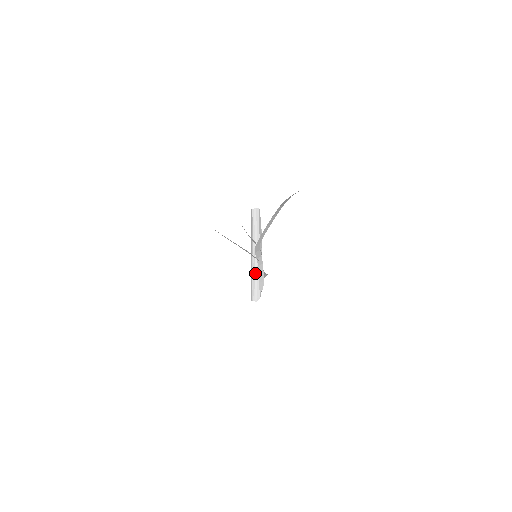
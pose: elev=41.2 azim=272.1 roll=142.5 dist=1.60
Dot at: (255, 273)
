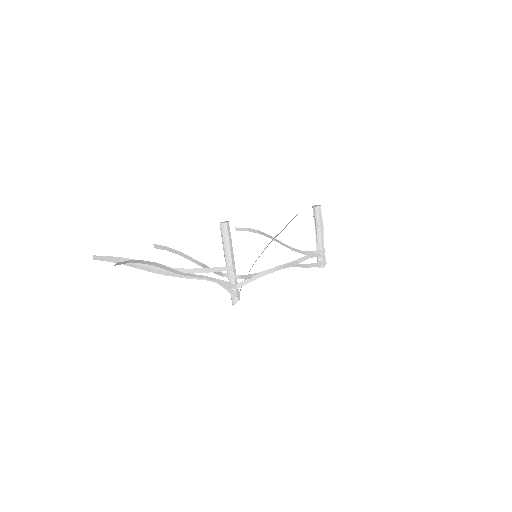
Dot at: (229, 281)
